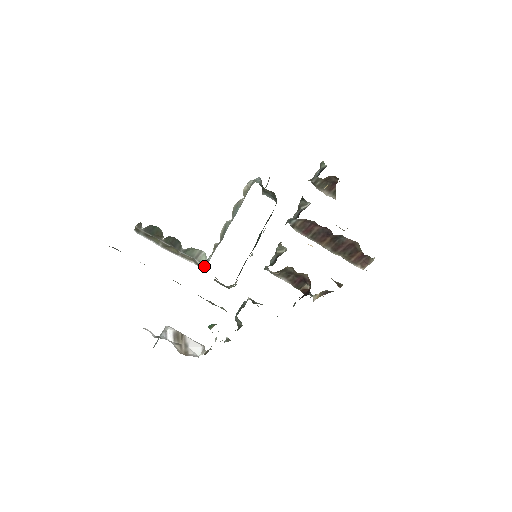
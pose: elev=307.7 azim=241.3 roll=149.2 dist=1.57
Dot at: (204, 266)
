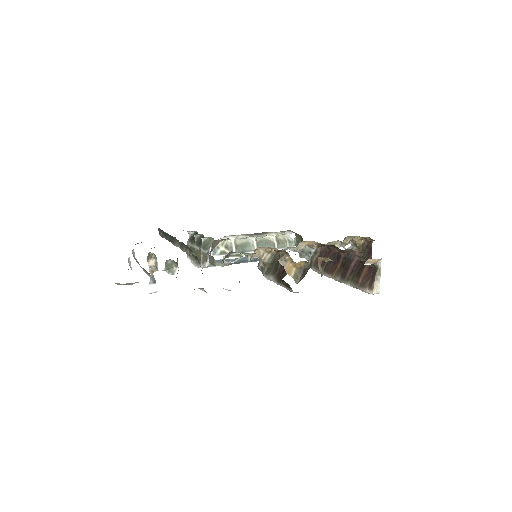
Dot at: (209, 251)
